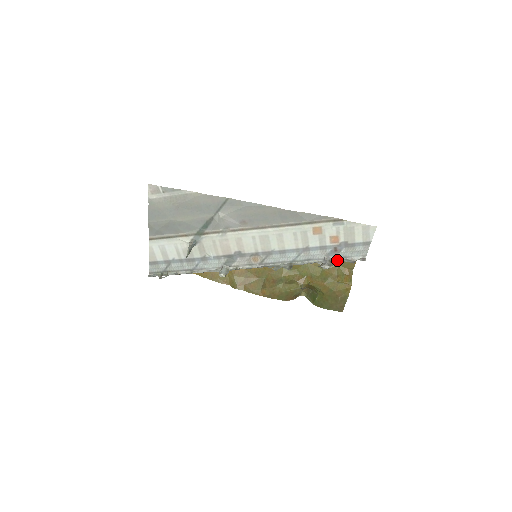
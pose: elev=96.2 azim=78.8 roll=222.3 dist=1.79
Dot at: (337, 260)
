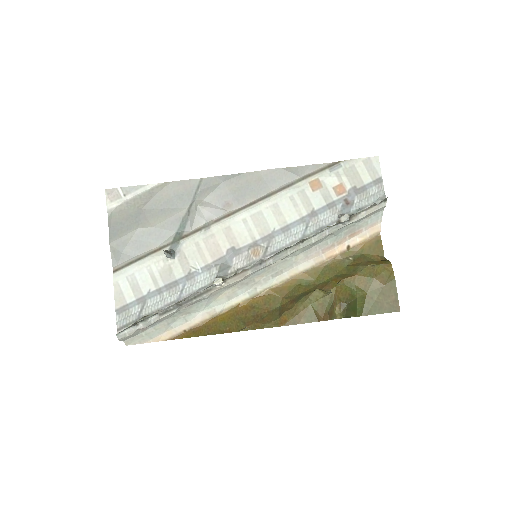
Dot at: (355, 214)
